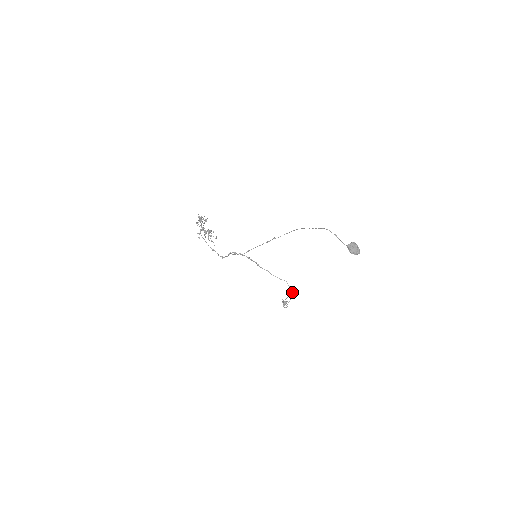
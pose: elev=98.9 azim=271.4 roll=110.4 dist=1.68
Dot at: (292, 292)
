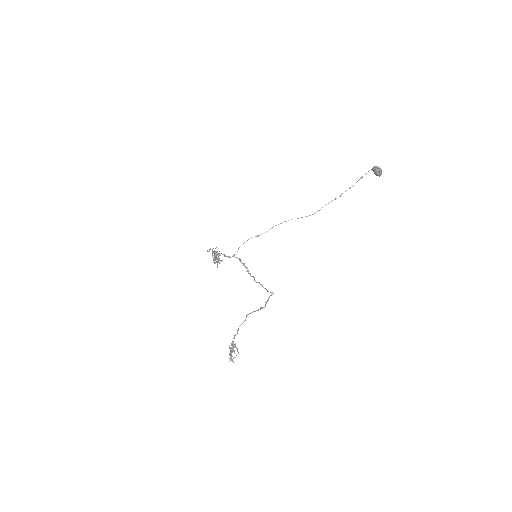
Dot at: (266, 303)
